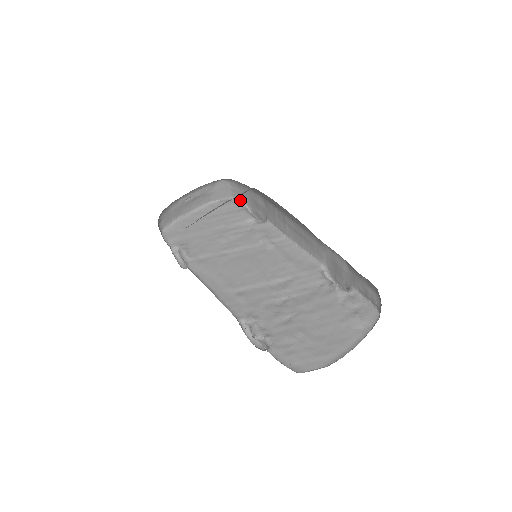
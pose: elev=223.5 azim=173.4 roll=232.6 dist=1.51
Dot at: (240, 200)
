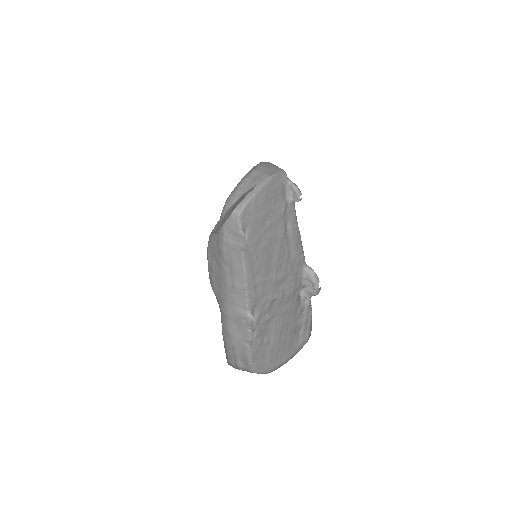
Dot at: (286, 174)
